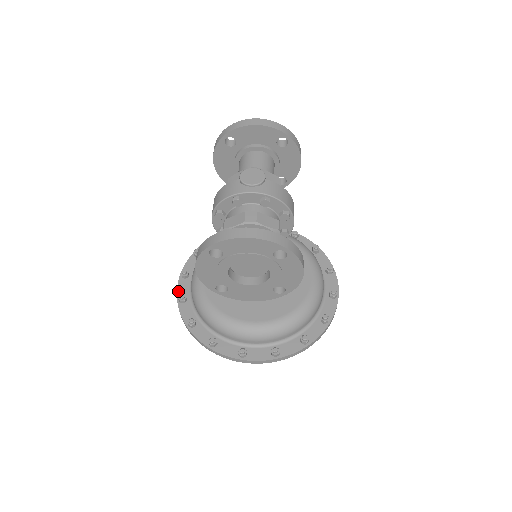
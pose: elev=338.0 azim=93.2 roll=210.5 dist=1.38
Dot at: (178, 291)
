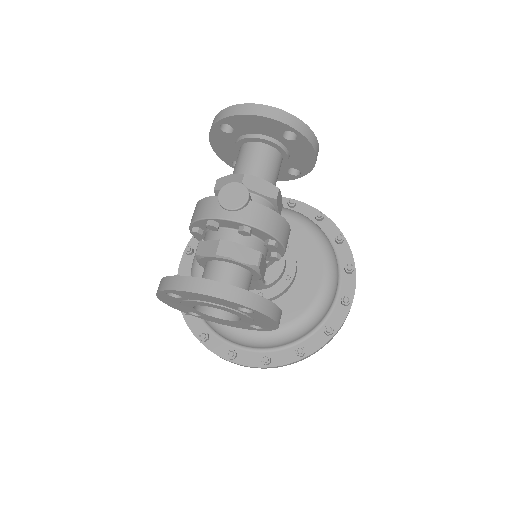
Dot at: (179, 269)
